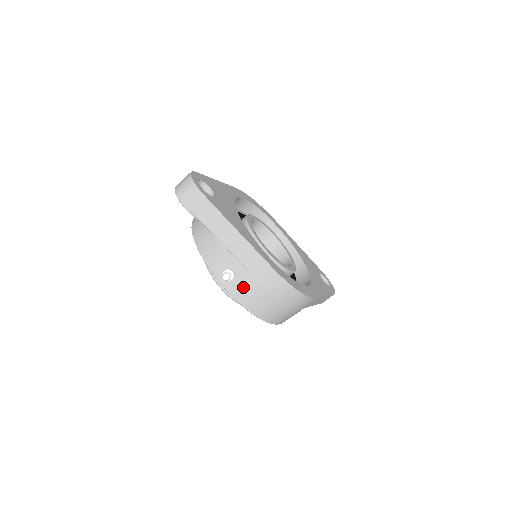
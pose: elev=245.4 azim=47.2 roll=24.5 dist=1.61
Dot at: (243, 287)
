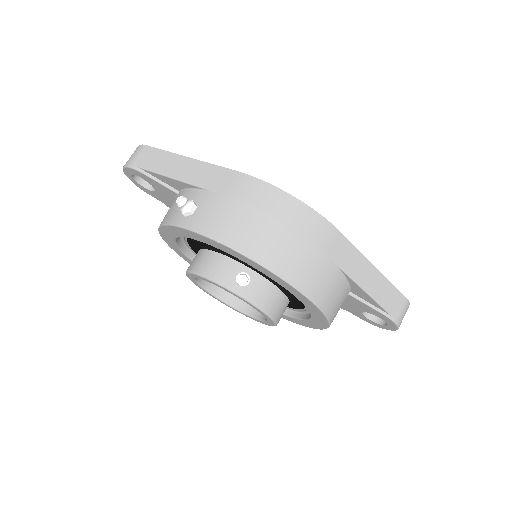
Dot at: (210, 213)
